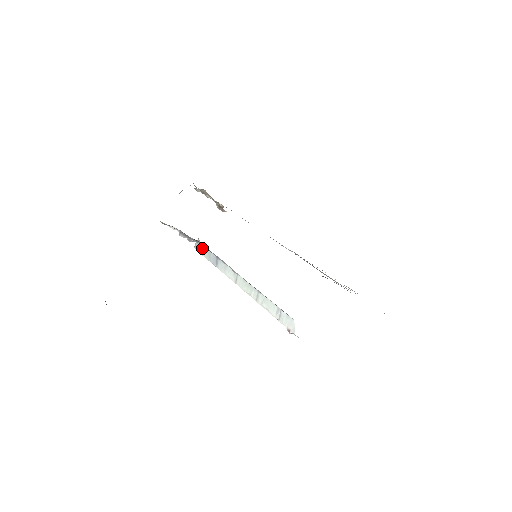
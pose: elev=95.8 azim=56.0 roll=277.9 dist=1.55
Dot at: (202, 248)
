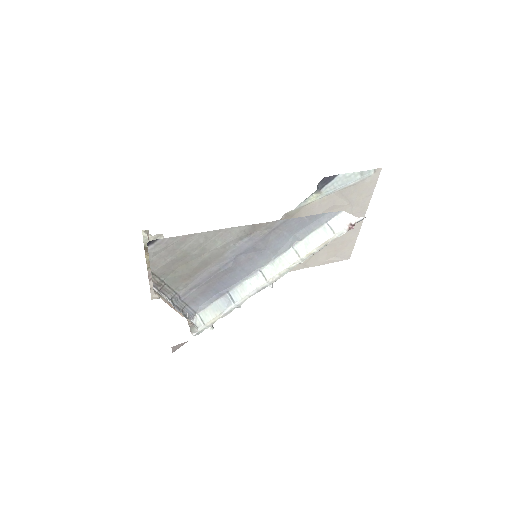
Dot at: (203, 315)
